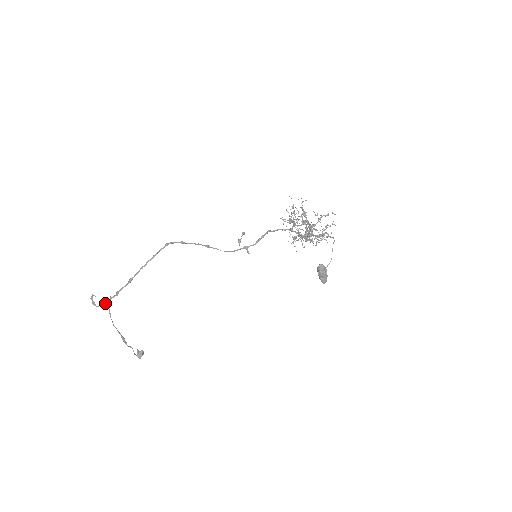
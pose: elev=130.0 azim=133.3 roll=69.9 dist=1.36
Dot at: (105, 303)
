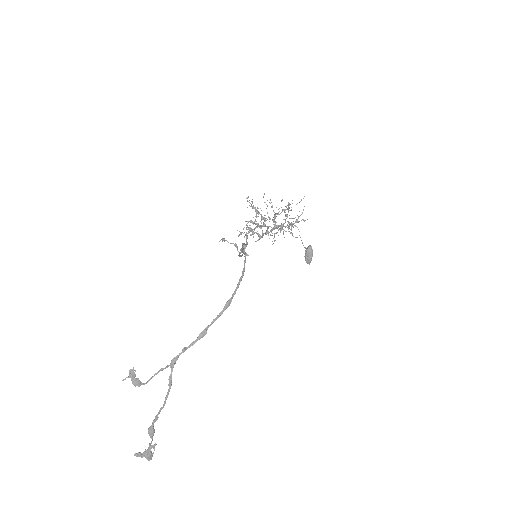
Dot at: (162, 369)
